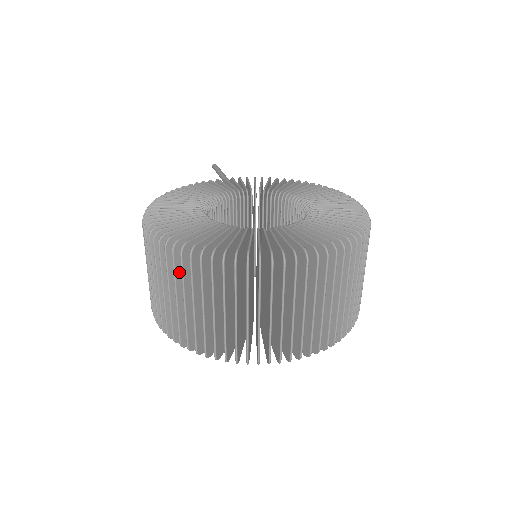
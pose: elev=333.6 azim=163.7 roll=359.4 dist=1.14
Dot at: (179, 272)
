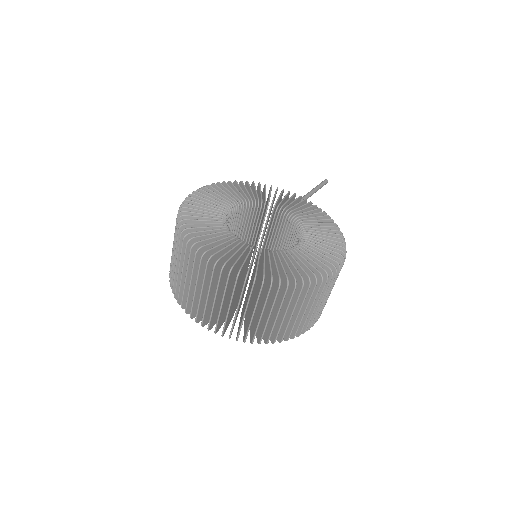
Dot at: occluded
